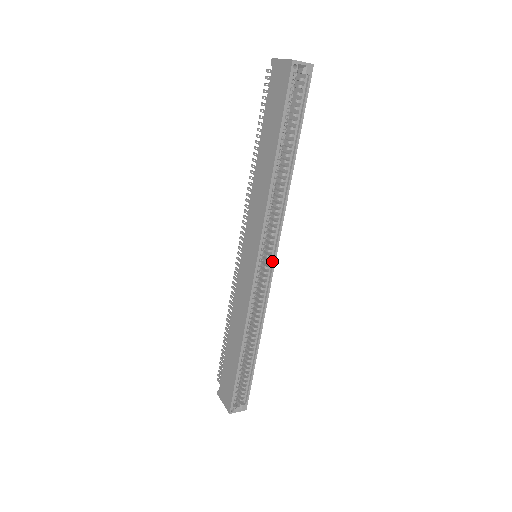
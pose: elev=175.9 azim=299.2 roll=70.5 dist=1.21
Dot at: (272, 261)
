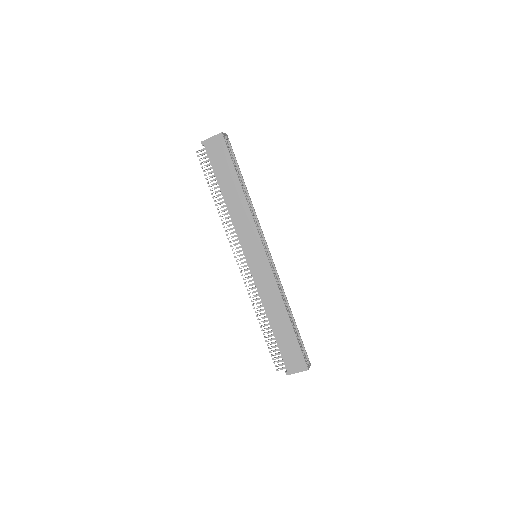
Dot at: (267, 251)
